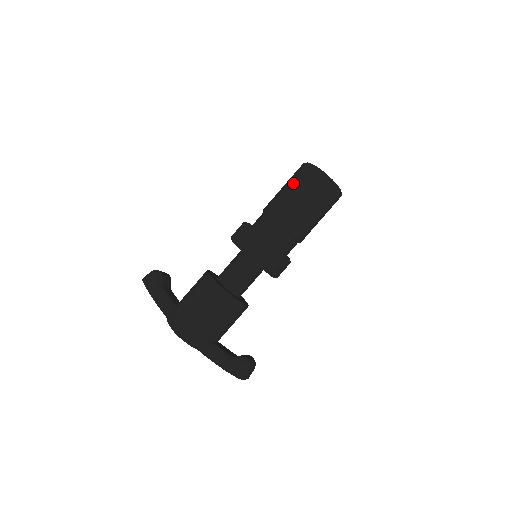
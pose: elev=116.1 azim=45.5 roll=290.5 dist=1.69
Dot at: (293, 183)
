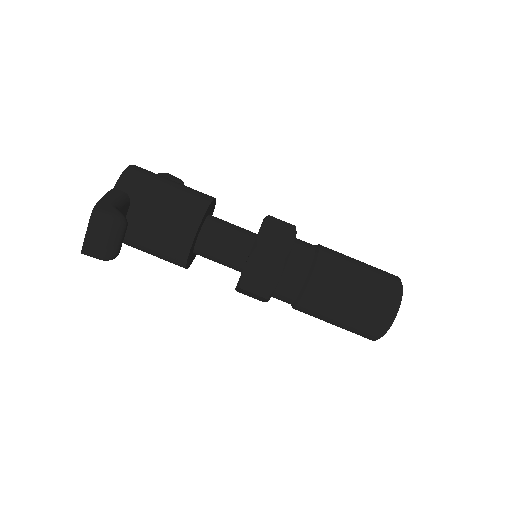
Dot at: occluded
